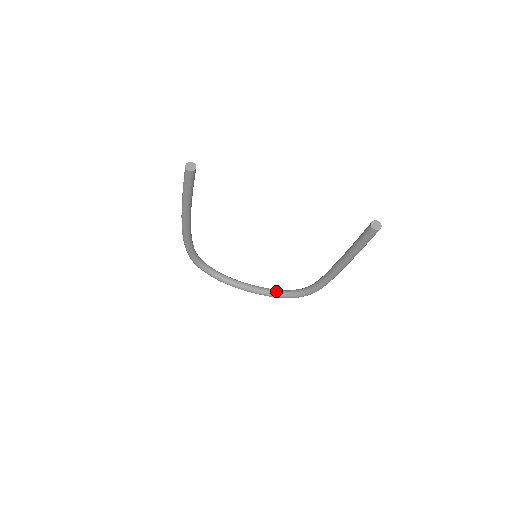
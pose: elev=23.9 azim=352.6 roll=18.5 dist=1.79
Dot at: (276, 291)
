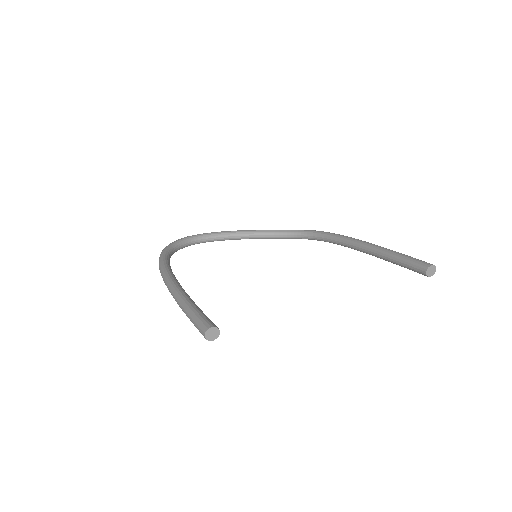
Dot at: (264, 235)
